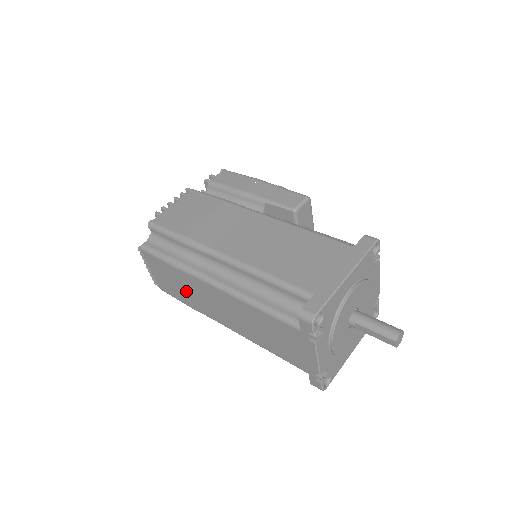
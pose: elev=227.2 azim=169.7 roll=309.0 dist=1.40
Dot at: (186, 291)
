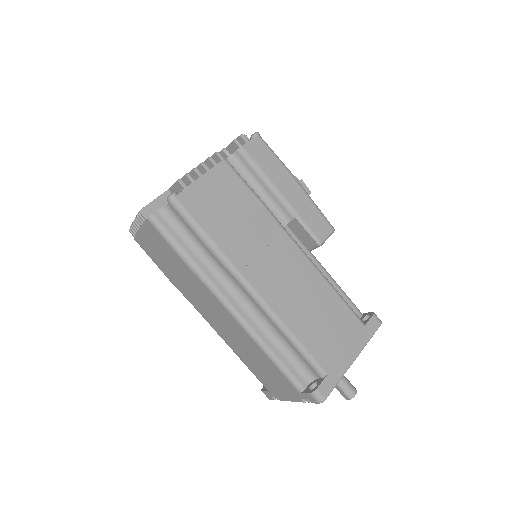
Dot at: (180, 277)
